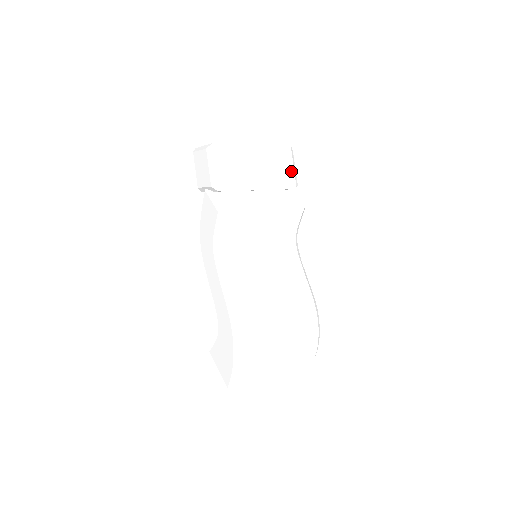
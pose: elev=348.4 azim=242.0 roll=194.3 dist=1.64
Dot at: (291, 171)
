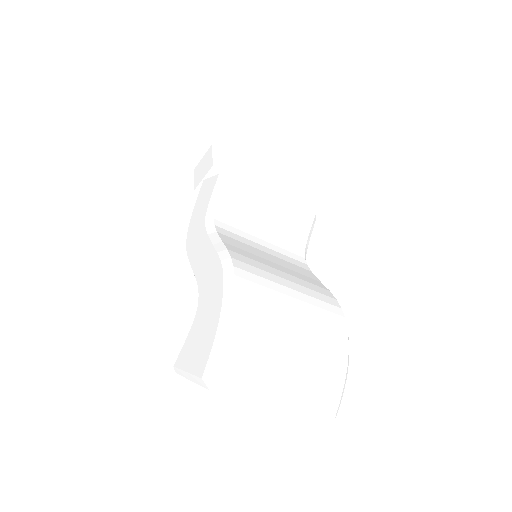
Dot at: (297, 195)
